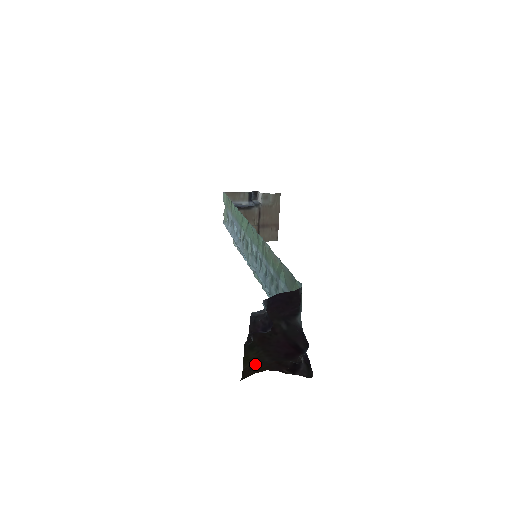
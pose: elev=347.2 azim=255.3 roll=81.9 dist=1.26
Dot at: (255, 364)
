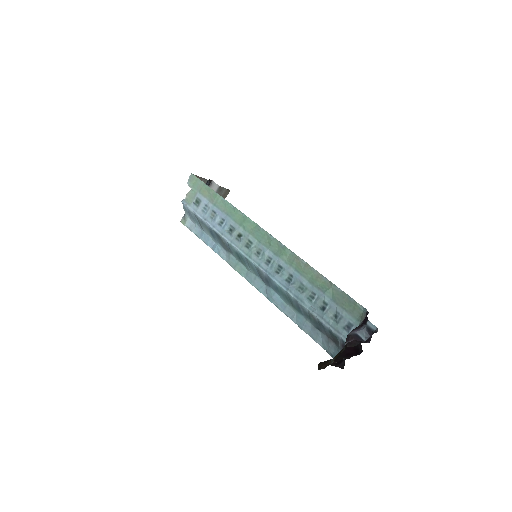
Dot at: (332, 359)
